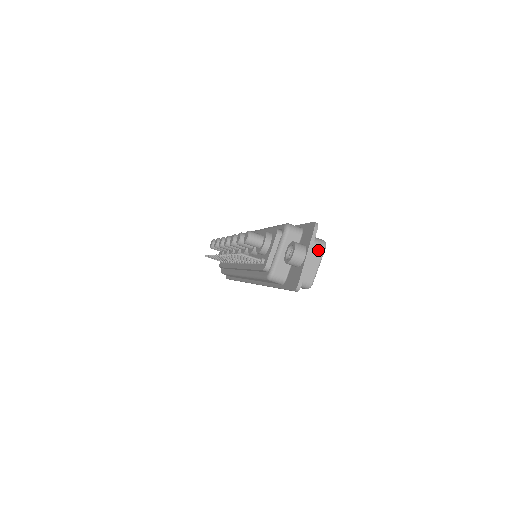
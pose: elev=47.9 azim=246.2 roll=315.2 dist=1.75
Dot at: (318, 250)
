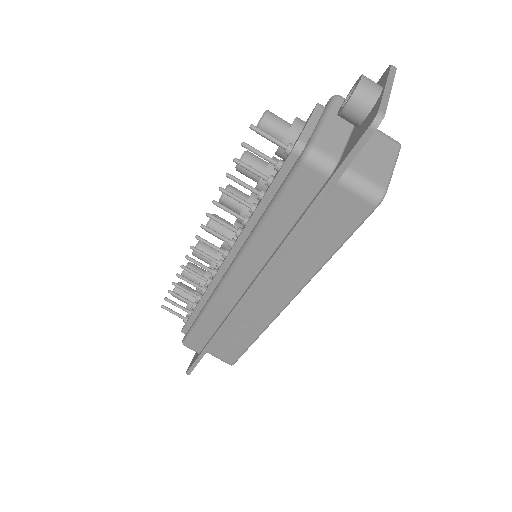
Dot at: (389, 143)
